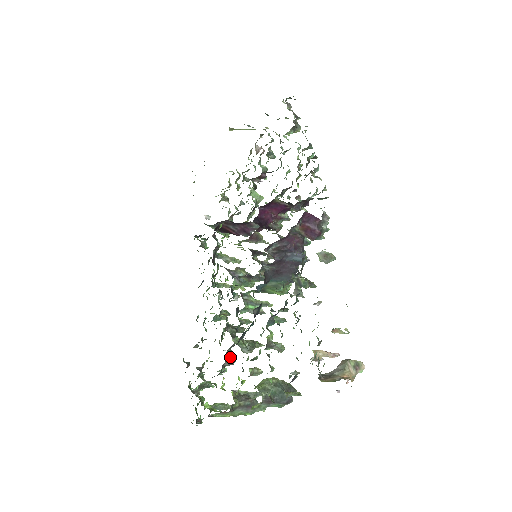
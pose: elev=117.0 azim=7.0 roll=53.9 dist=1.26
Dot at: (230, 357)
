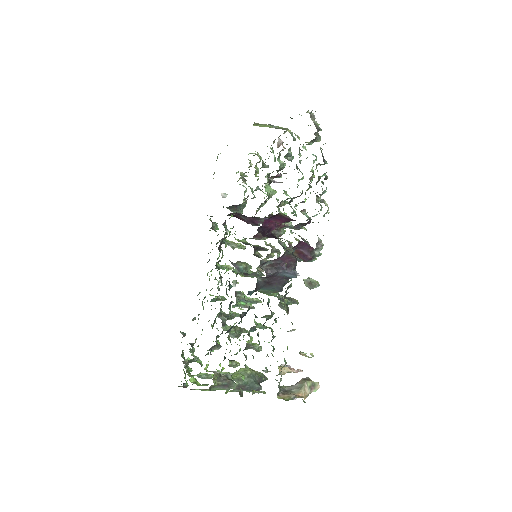
Dot at: (218, 342)
